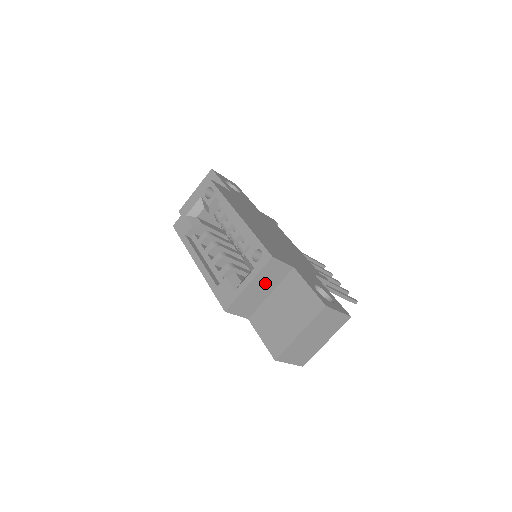
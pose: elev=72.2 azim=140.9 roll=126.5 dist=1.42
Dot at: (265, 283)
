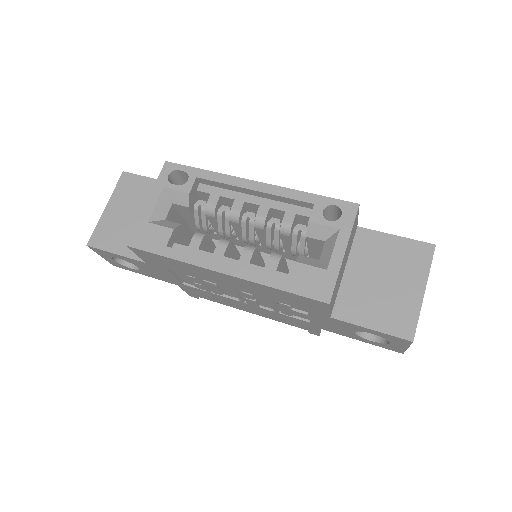
Dot at: (347, 251)
